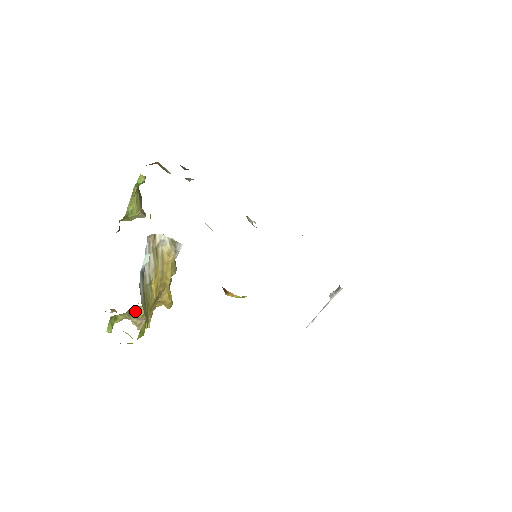
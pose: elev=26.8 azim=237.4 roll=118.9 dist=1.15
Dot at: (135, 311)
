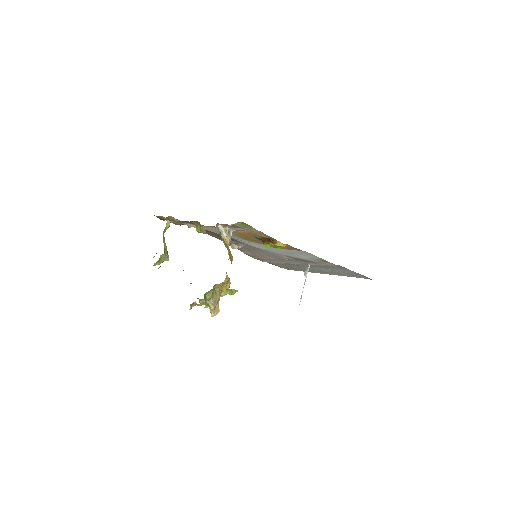
Dot at: (214, 291)
